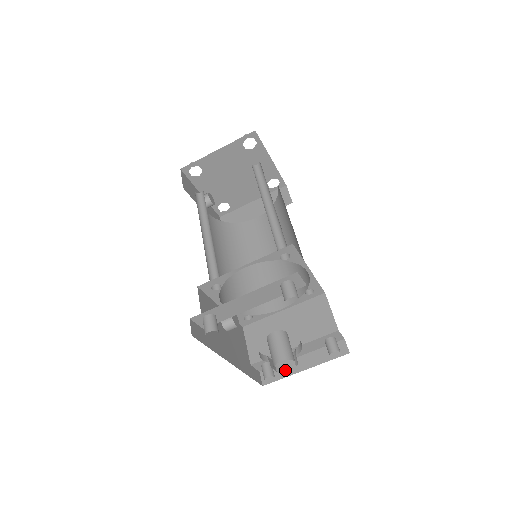
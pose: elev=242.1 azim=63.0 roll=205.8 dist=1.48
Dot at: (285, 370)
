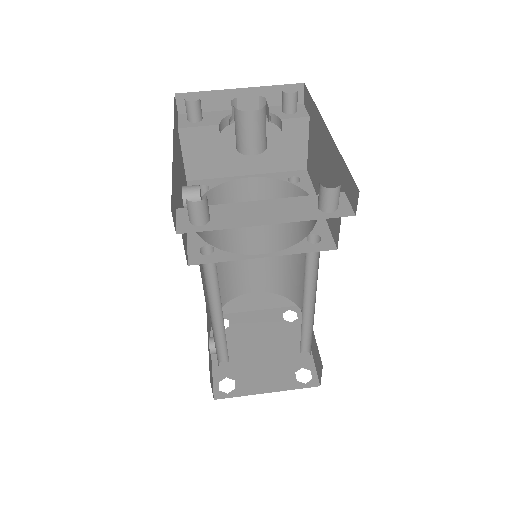
Dot at: occluded
